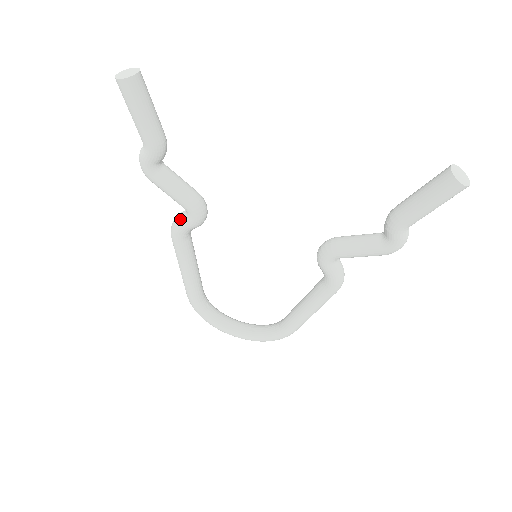
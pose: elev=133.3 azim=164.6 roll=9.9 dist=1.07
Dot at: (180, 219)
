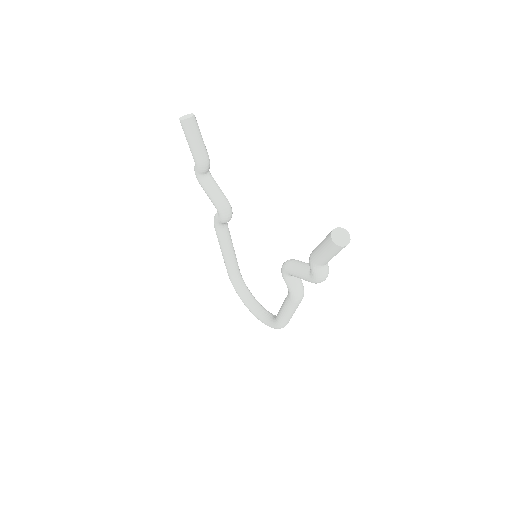
Dot at: (216, 214)
